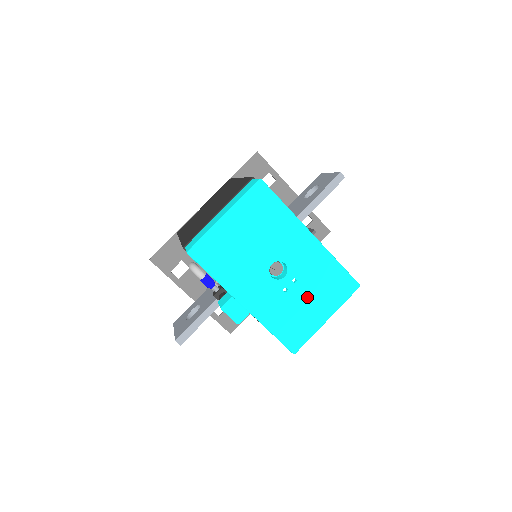
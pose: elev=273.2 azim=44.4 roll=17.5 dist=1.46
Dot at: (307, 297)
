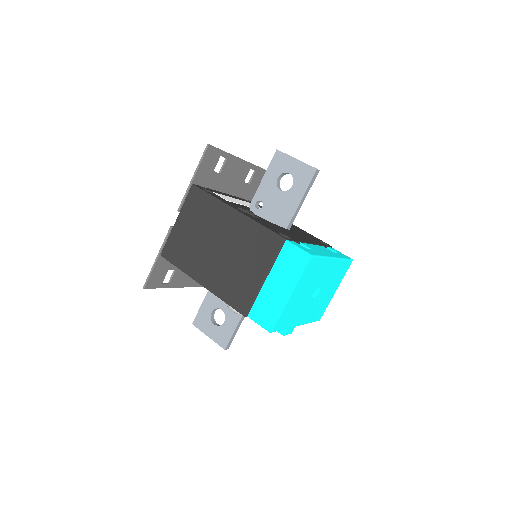
Dot at: (328, 291)
